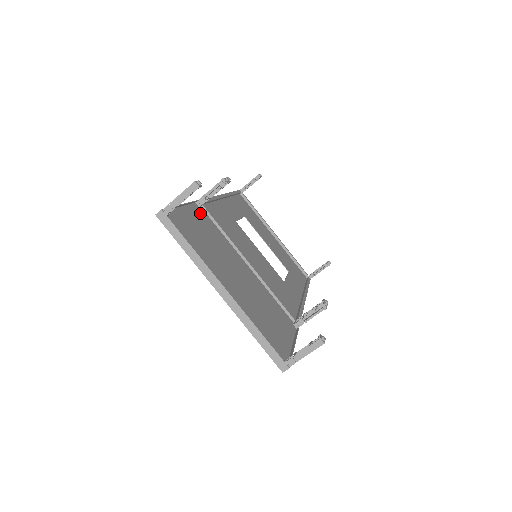
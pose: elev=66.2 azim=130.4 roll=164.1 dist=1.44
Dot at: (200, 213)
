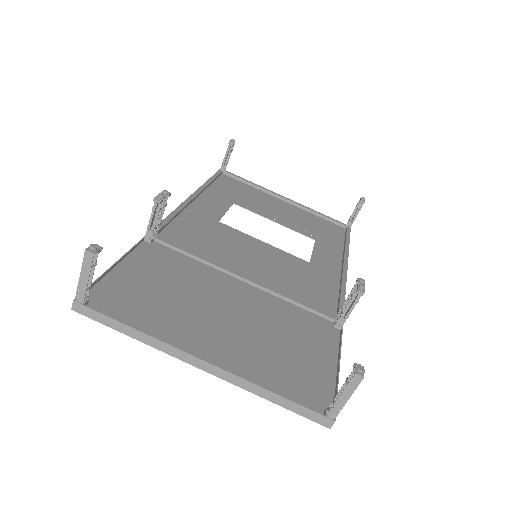
Dot at: (153, 252)
